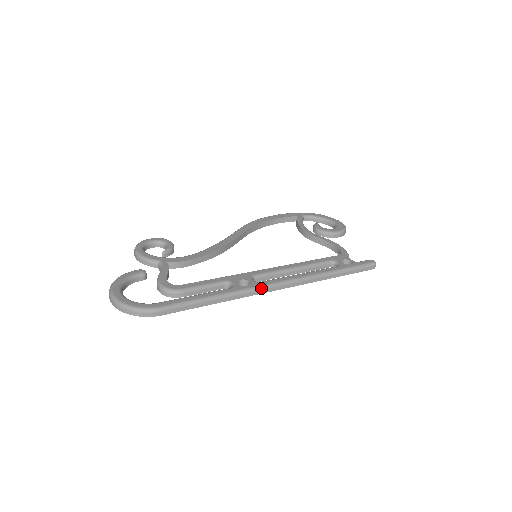
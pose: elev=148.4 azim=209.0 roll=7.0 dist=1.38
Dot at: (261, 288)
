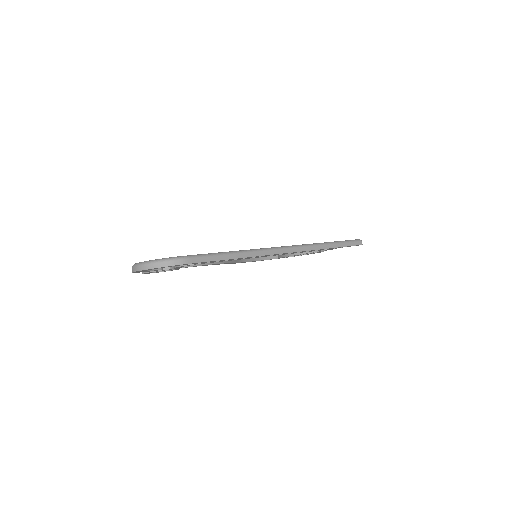
Dot at: (273, 249)
